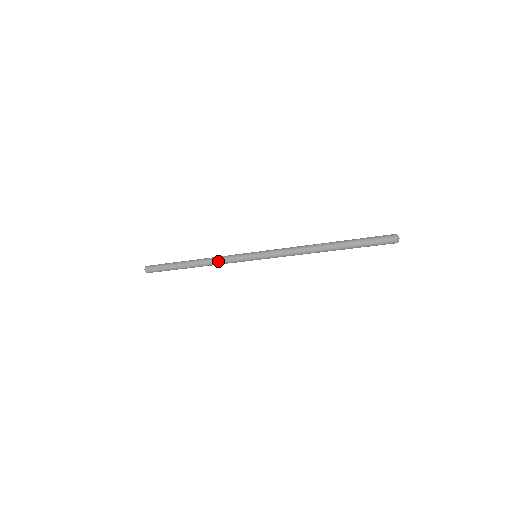
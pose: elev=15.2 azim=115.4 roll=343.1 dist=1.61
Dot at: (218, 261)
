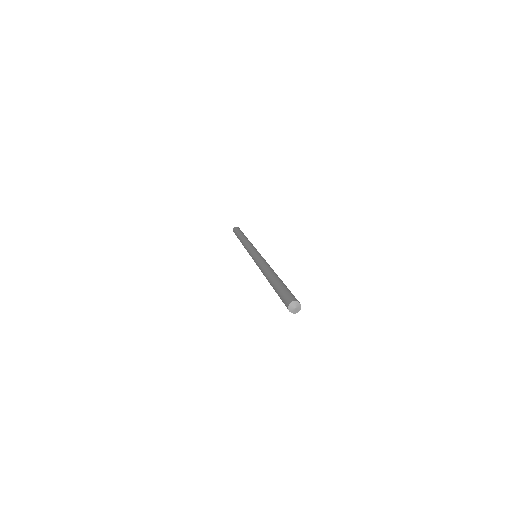
Dot at: occluded
